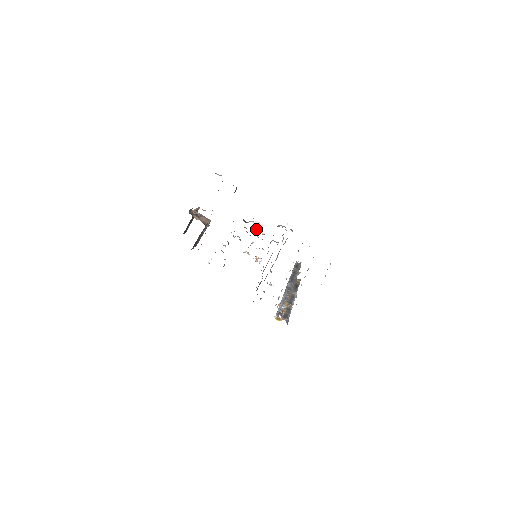
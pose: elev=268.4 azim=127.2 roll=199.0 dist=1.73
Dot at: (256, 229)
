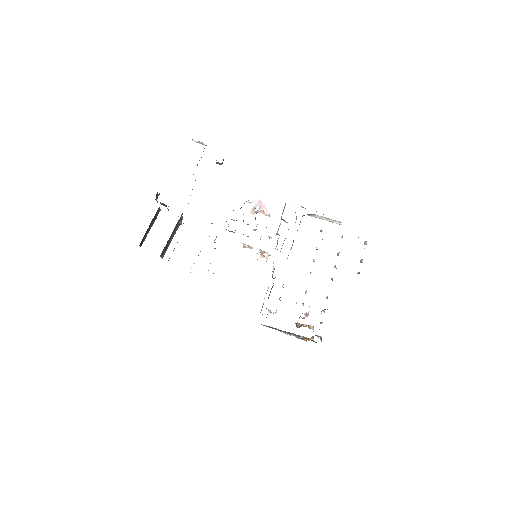
Dot at: (256, 211)
